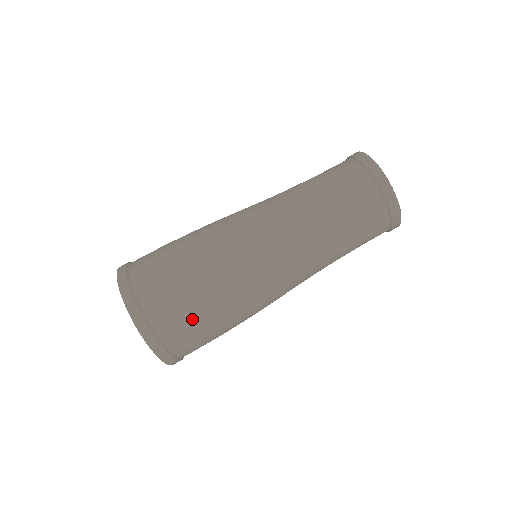
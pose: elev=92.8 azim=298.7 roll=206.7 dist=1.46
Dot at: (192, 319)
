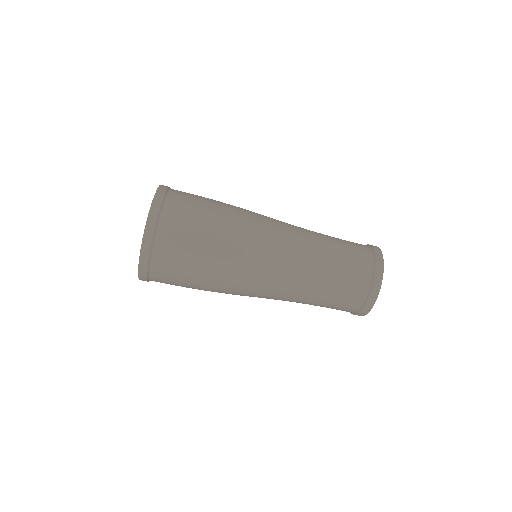
Dot at: (180, 283)
